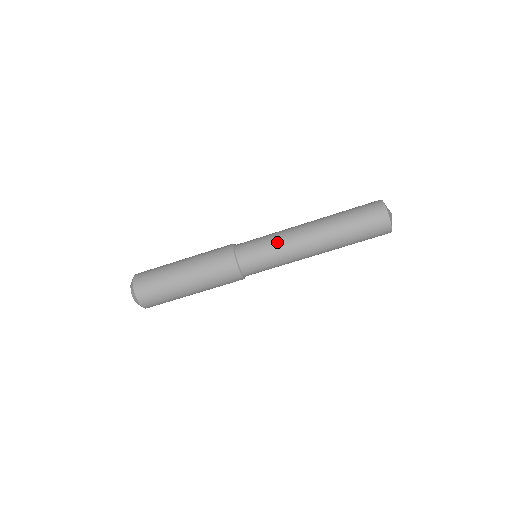
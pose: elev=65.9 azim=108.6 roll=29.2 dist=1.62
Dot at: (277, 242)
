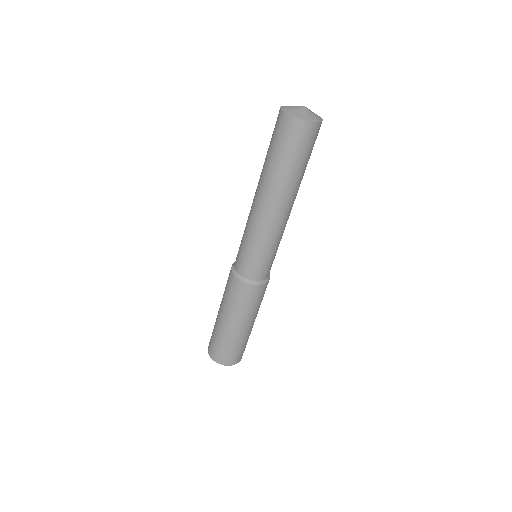
Dot at: (262, 242)
